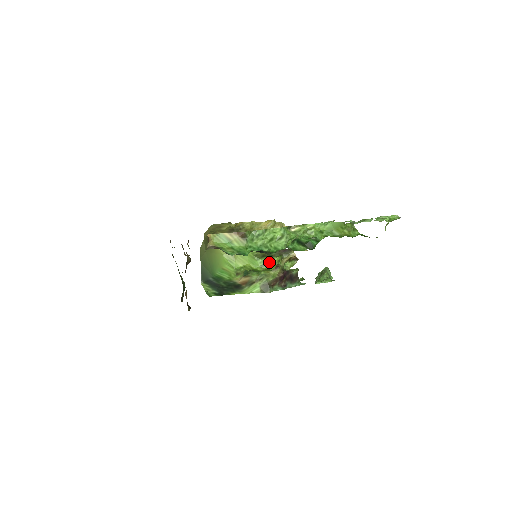
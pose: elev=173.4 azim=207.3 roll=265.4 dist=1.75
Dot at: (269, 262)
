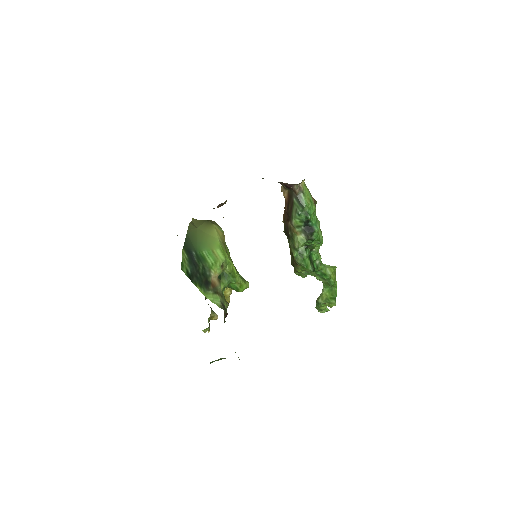
Dot at: occluded
